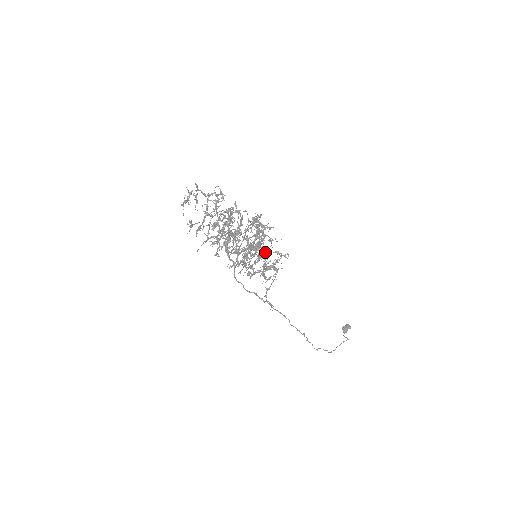
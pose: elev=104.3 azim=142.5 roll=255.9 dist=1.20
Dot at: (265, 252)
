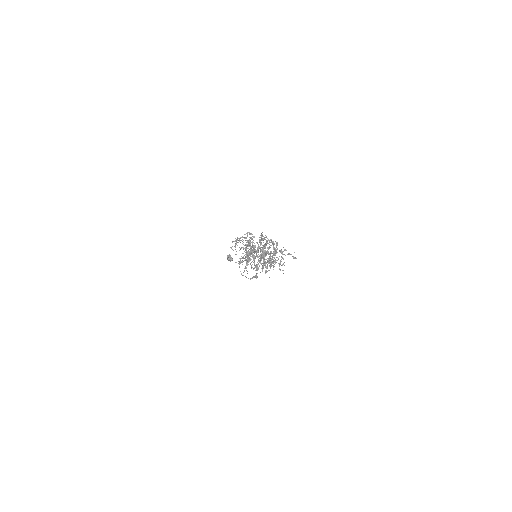
Dot at: occluded
